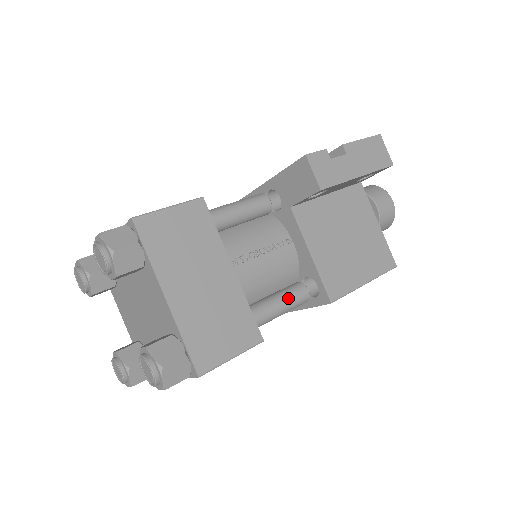
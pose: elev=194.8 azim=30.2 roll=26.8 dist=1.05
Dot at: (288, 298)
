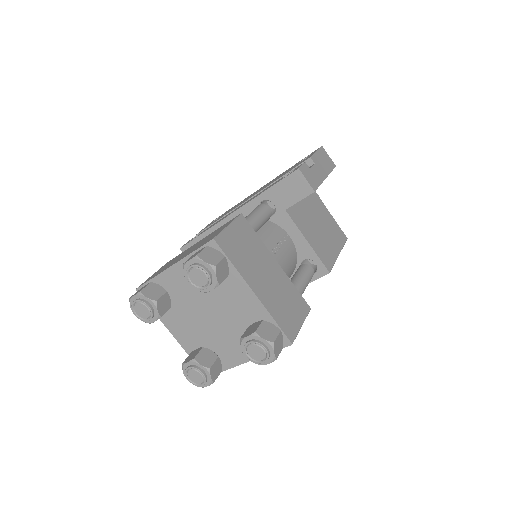
Dot at: (306, 276)
